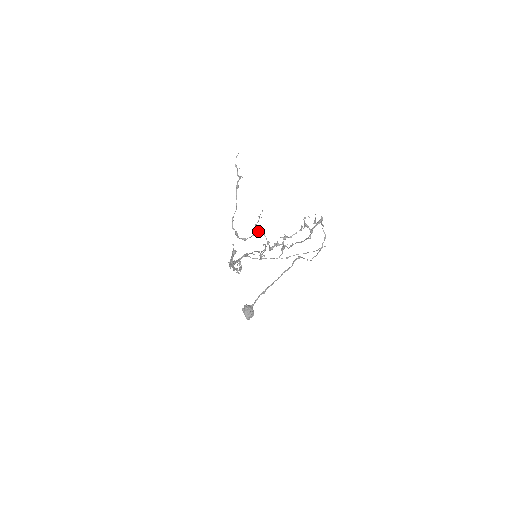
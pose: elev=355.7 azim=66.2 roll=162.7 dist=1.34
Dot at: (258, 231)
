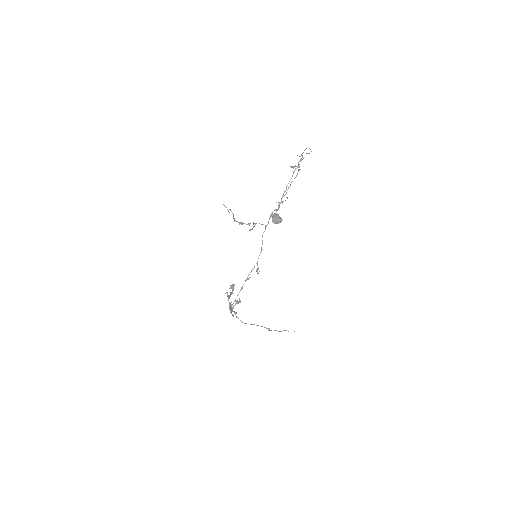
Dot at: (255, 223)
